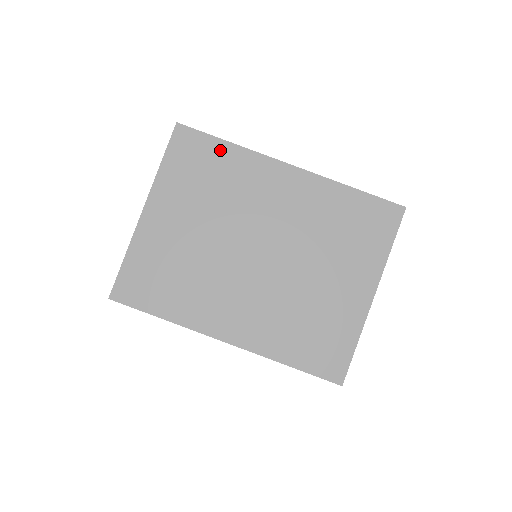
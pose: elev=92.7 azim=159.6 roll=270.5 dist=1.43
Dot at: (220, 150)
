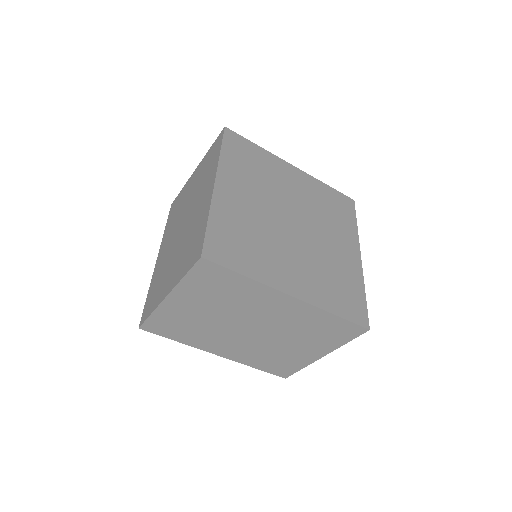
Dot at: (236, 279)
